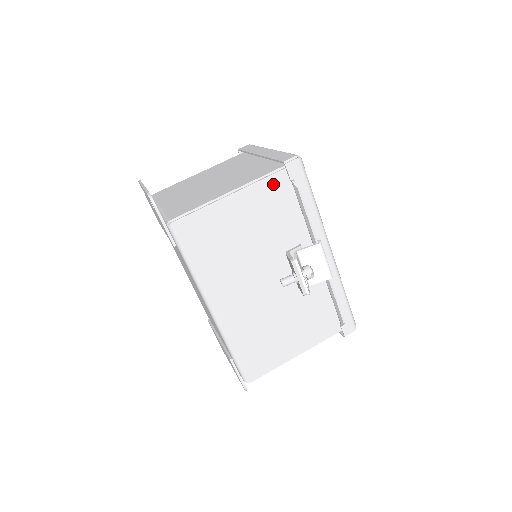
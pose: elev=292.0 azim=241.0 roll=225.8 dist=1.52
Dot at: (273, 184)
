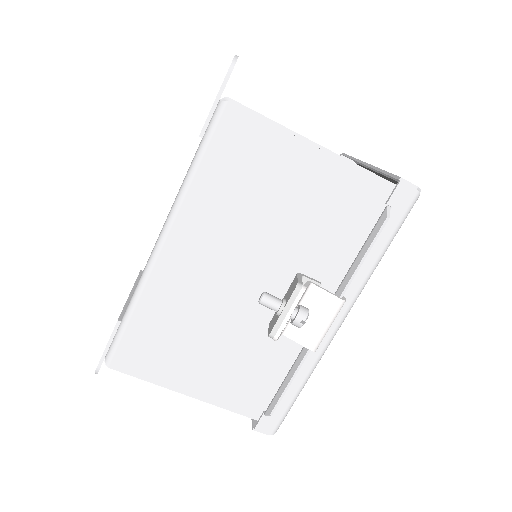
Dot at: (365, 188)
